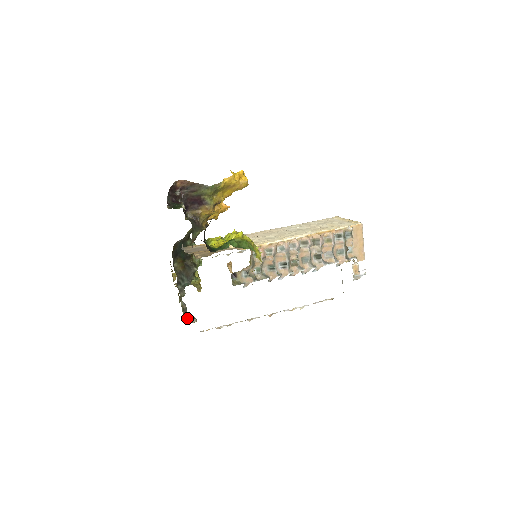
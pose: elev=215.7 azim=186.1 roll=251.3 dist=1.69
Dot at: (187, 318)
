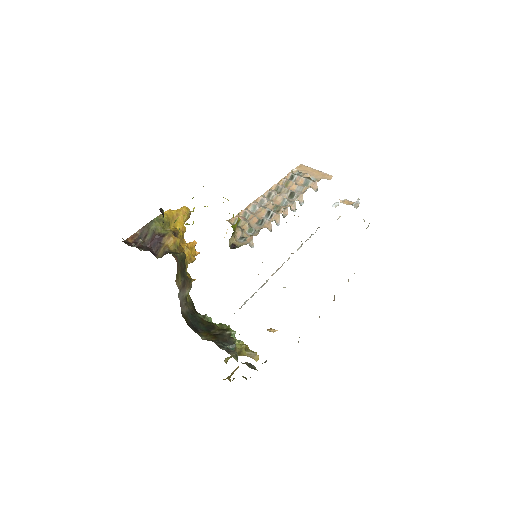
Dot at: occluded
